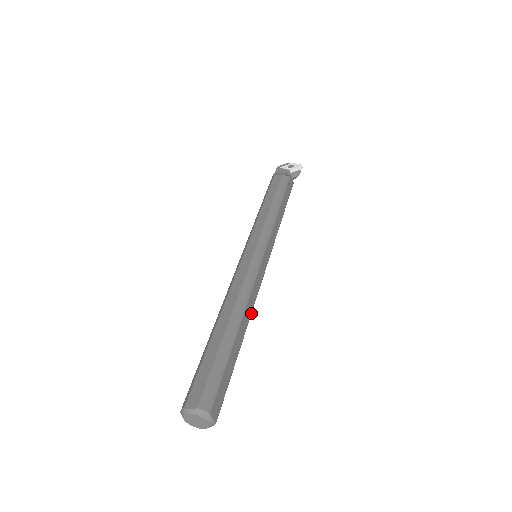
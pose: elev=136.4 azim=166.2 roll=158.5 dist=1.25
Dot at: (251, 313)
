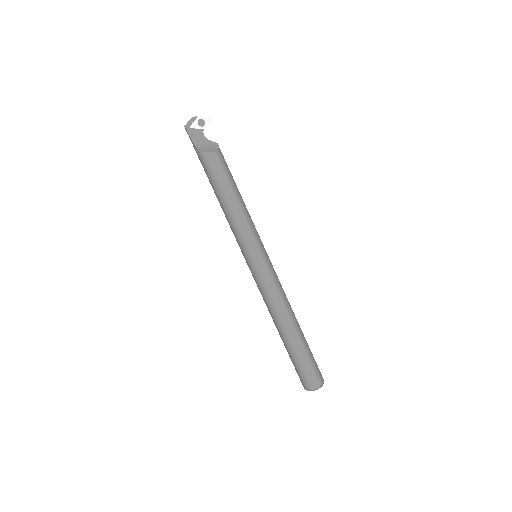
Dot at: occluded
